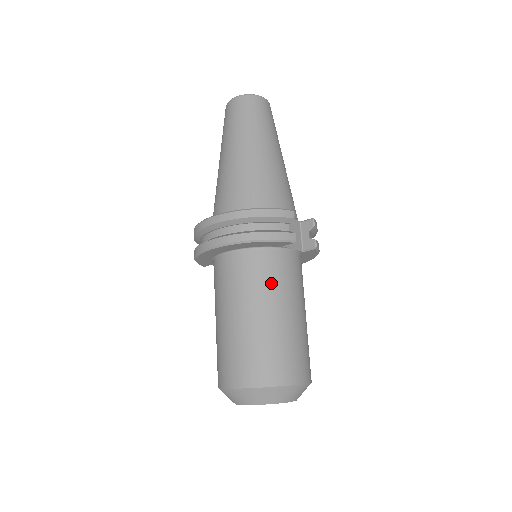
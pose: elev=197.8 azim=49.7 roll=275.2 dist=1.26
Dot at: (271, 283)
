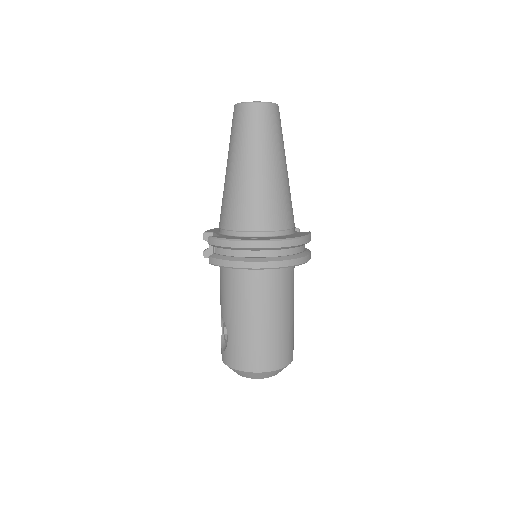
Dot at: (293, 289)
